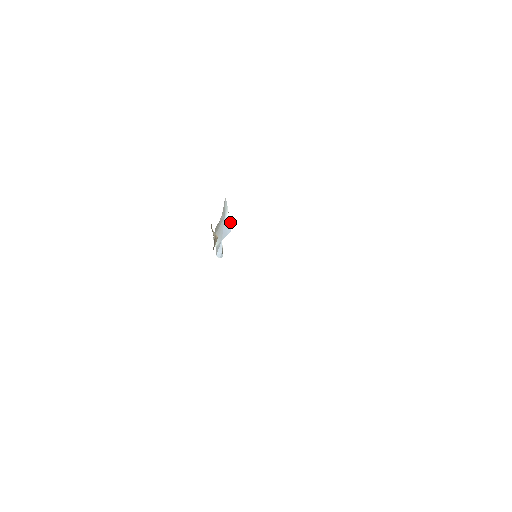
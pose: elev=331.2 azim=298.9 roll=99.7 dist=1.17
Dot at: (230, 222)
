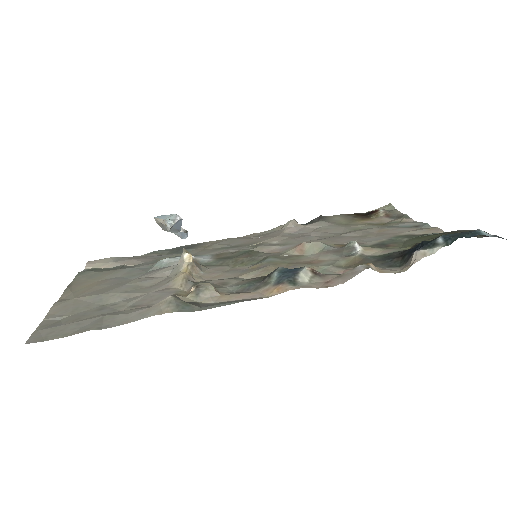
Dot at: (178, 220)
